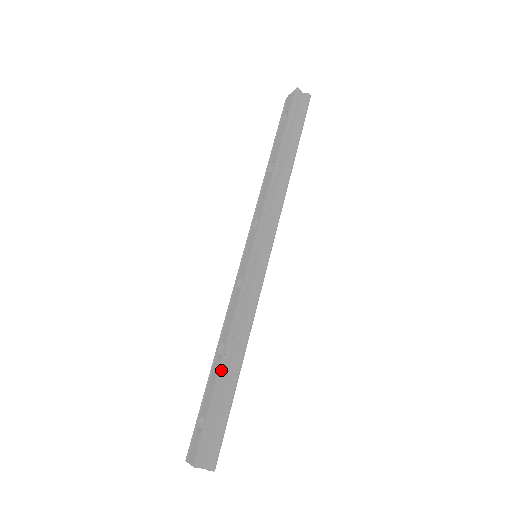
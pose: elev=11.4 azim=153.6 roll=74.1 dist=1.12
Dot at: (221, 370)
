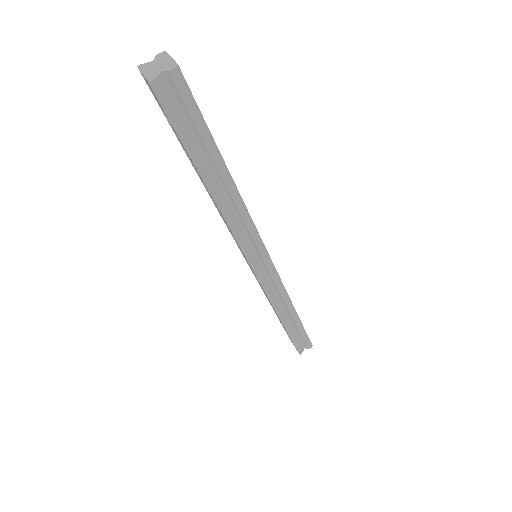
Dot at: (284, 326)
